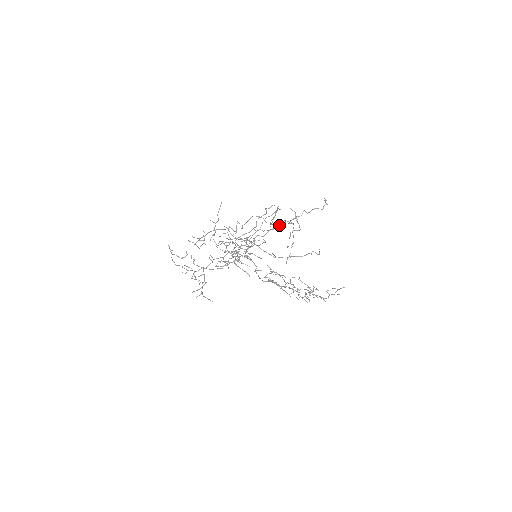
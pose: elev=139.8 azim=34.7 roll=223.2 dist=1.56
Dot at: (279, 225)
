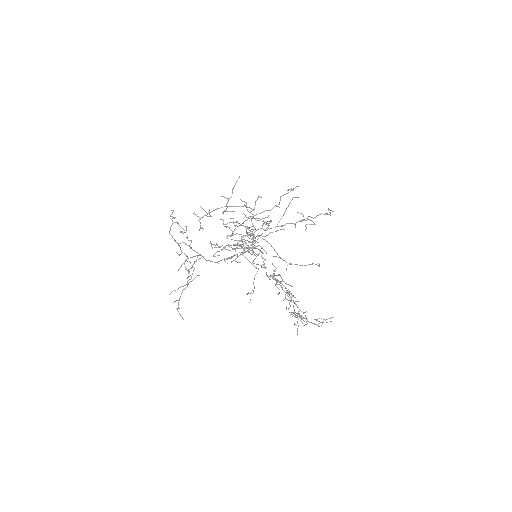
Dot at: occluded
